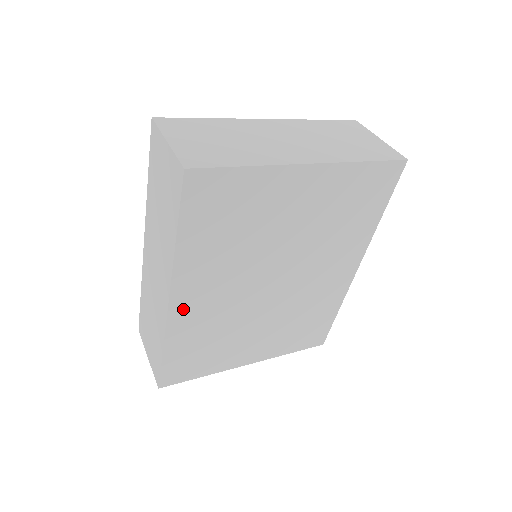
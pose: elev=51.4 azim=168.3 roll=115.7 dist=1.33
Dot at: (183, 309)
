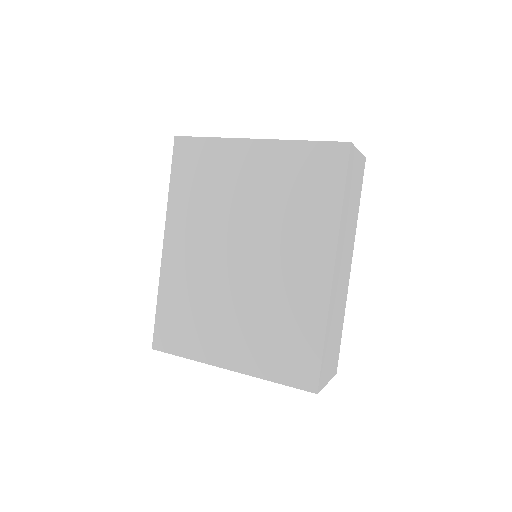
Dot at: (172, 257)
